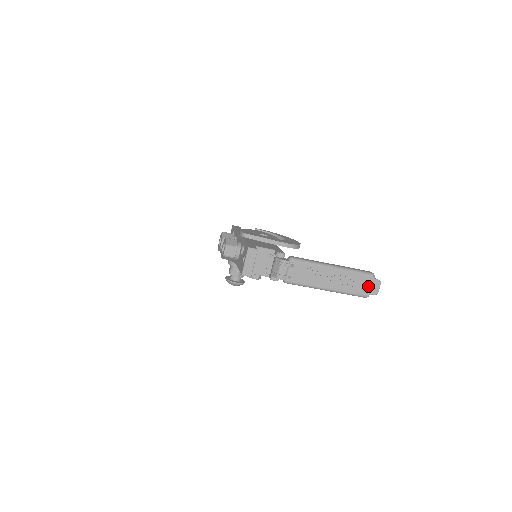
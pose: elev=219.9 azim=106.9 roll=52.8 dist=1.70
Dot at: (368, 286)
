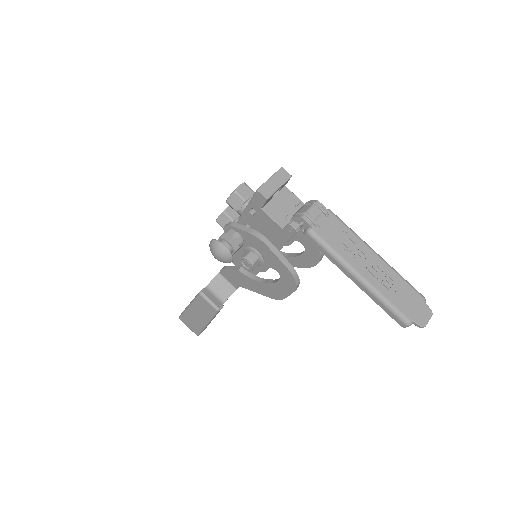
Dot at: (414, 307)
